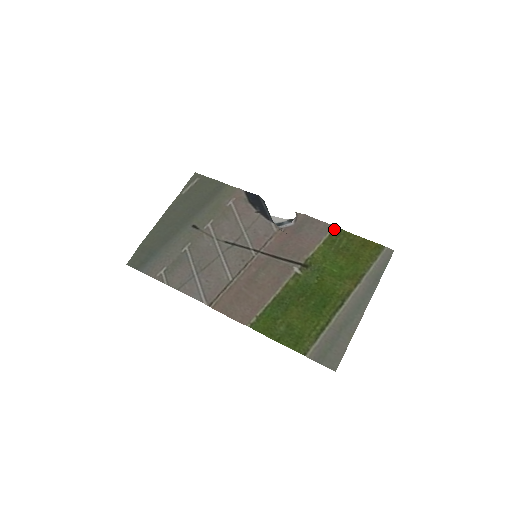
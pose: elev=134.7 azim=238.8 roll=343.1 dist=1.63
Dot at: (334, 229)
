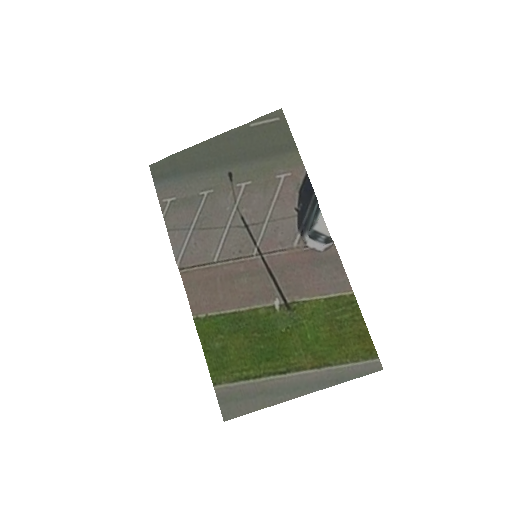
Dot at: (349, 294)
